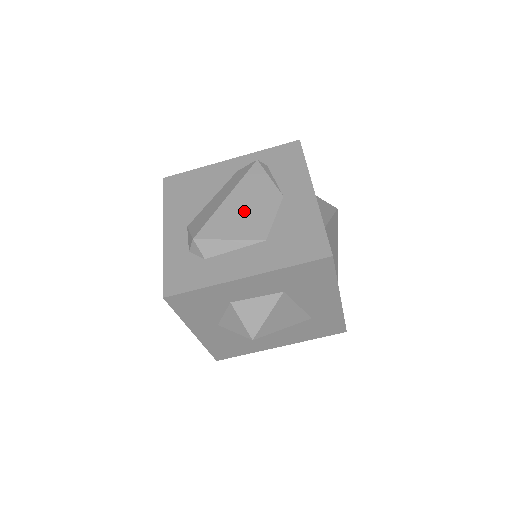
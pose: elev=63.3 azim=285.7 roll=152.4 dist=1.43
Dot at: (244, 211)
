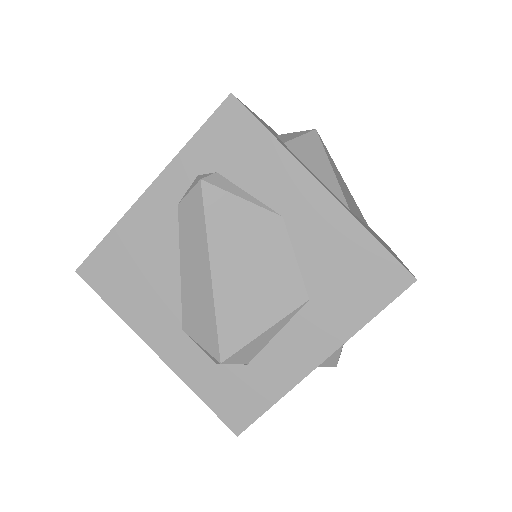
Dot at: (250, 278)
